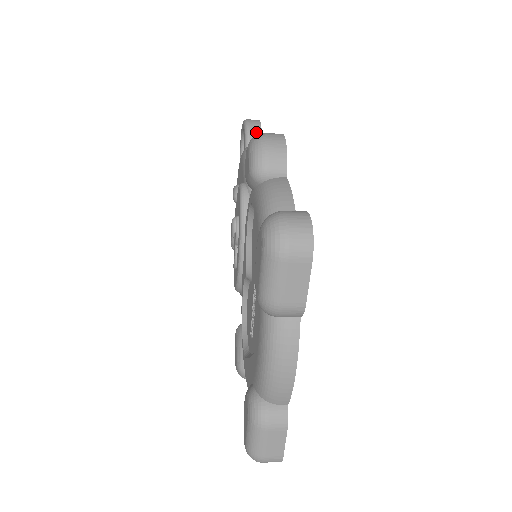
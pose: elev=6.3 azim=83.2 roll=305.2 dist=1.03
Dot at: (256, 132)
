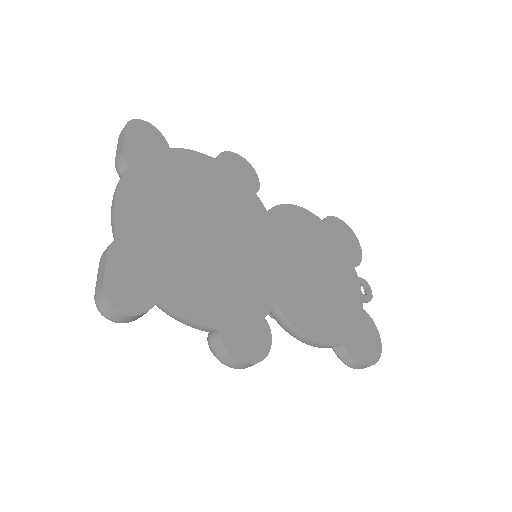
Dot at: occluded
